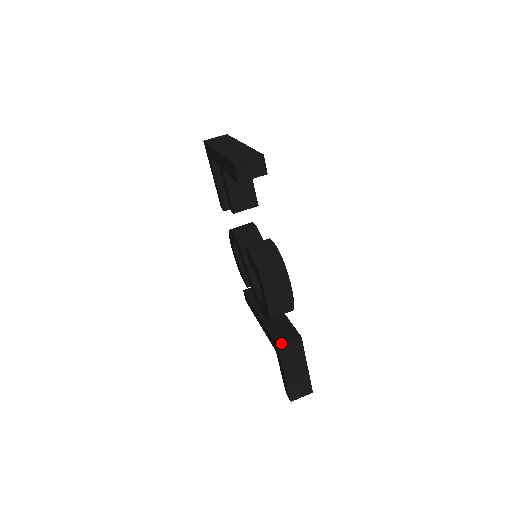
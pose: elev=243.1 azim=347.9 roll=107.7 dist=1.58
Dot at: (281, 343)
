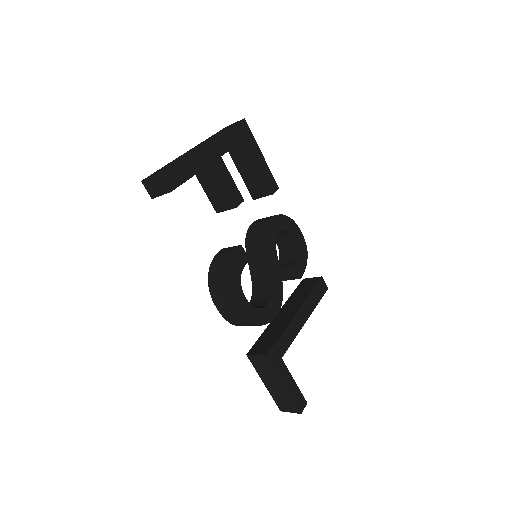
Dot at: (250, 353)
